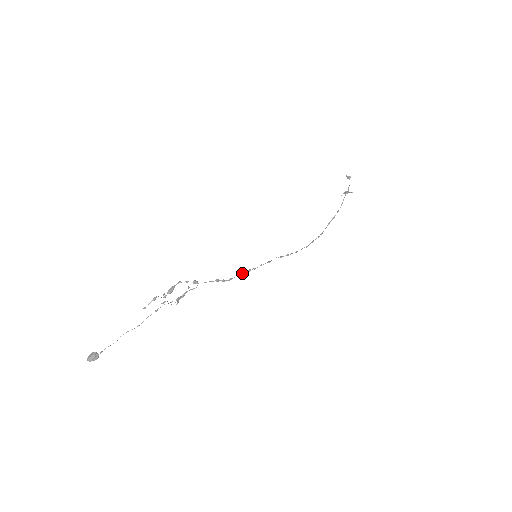
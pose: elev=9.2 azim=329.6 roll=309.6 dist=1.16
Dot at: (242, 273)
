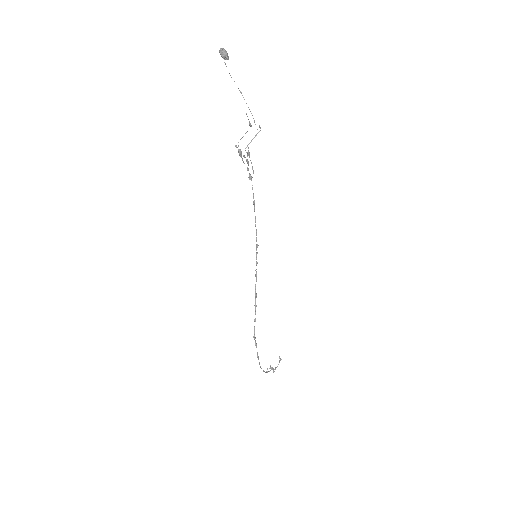
Dot at: occluded
